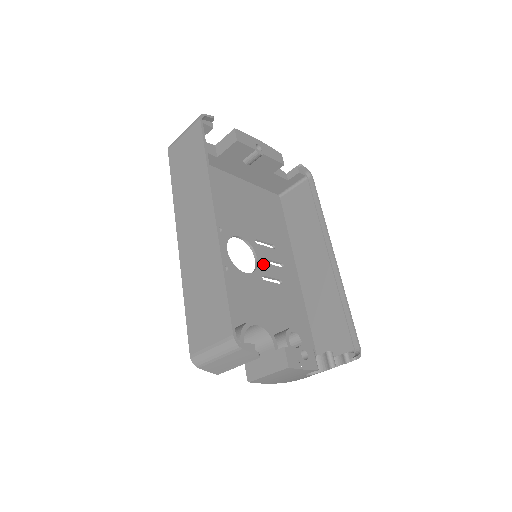
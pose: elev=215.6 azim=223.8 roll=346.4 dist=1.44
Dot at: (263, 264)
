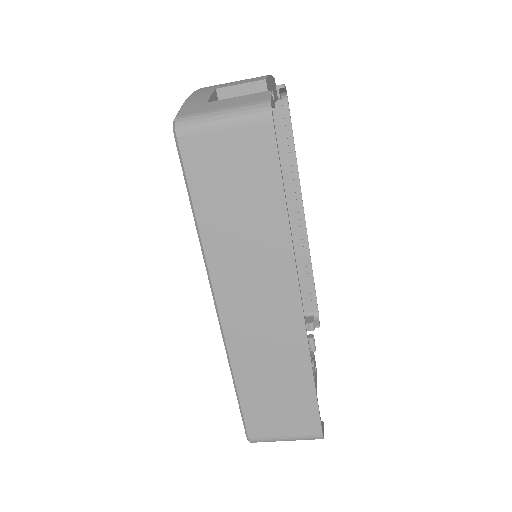
Dot at: occluded
